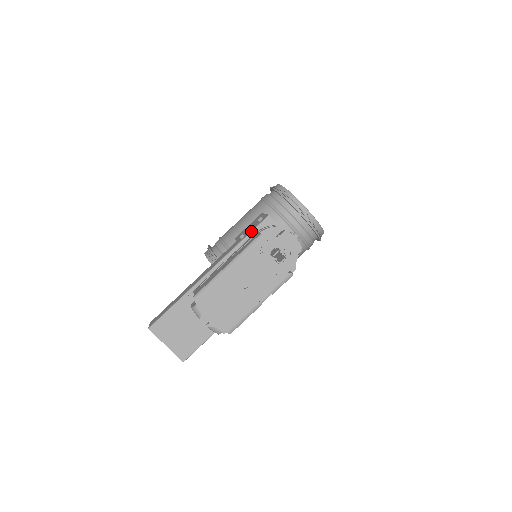
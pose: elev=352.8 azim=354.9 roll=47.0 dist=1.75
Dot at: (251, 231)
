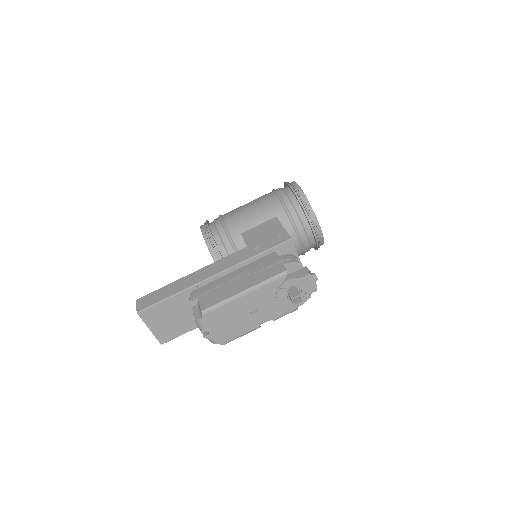
Dot at: (269, 249)
